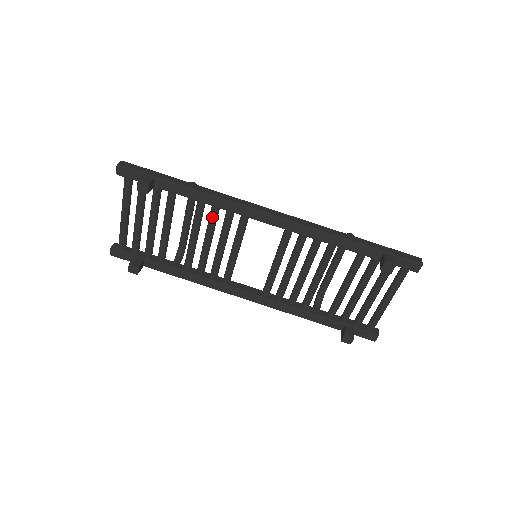
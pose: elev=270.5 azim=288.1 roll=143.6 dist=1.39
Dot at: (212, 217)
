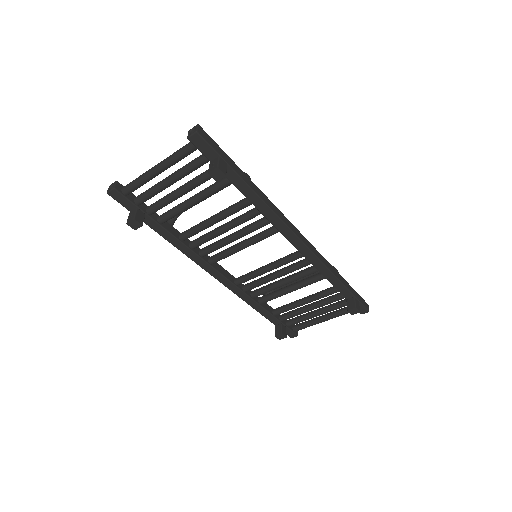
Dot at: (249, 217)
